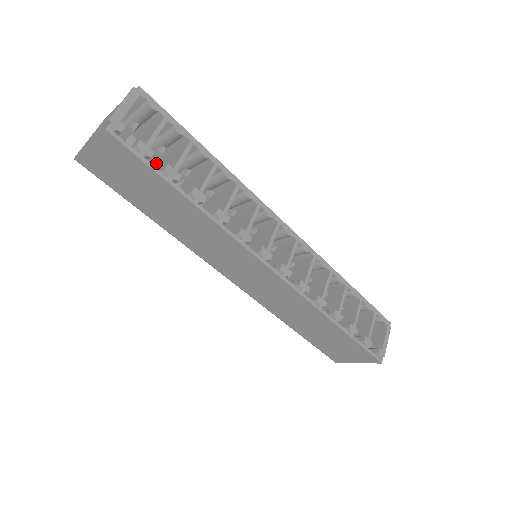
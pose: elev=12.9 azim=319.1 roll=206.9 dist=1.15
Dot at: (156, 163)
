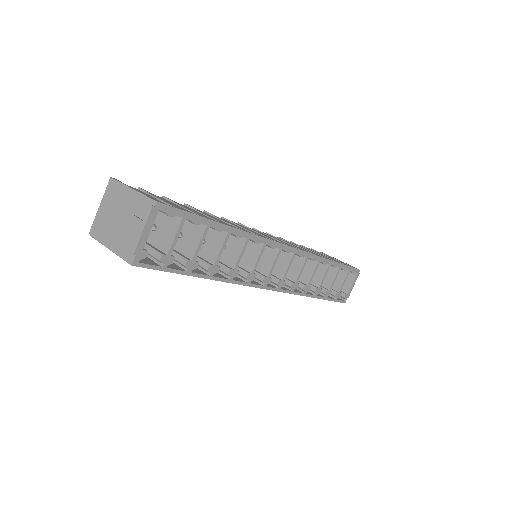
Dot at: occluded
